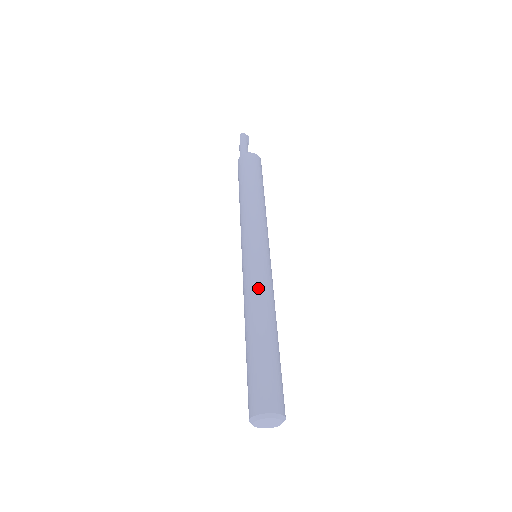
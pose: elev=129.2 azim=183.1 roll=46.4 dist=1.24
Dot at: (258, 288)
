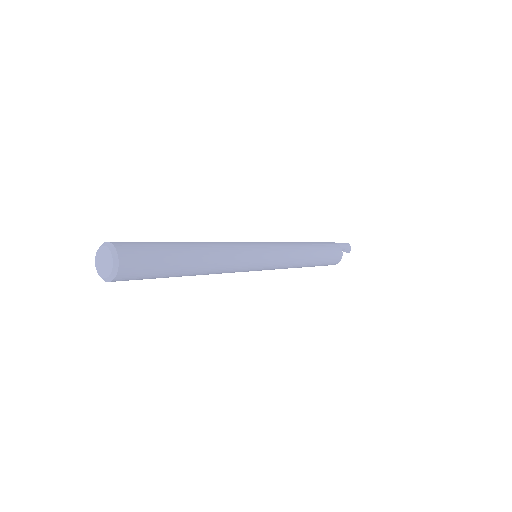
Dot at: (225, 243)
